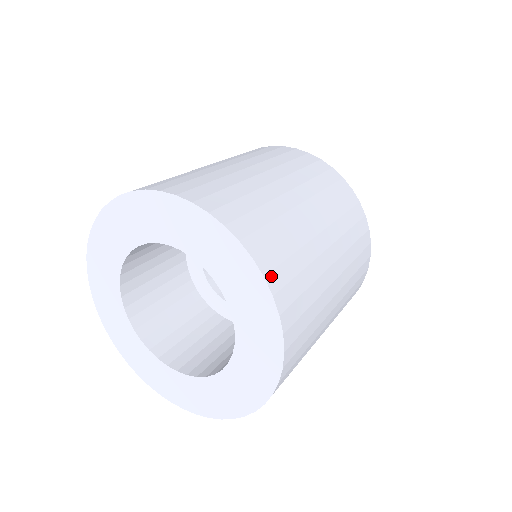
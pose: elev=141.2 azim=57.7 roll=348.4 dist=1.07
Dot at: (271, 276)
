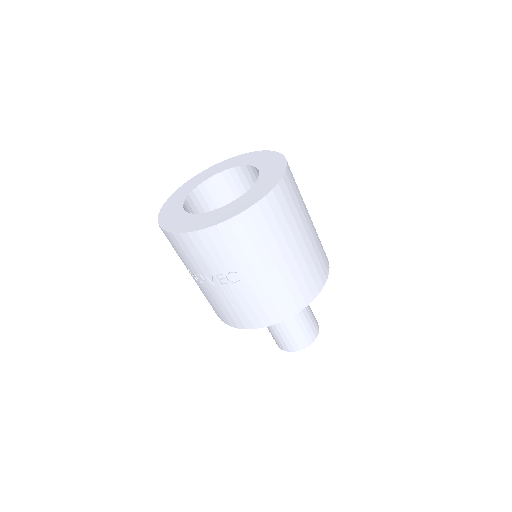
Dot at: occluded
